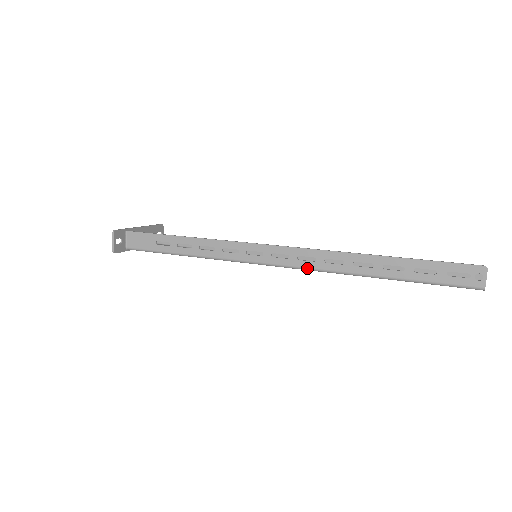
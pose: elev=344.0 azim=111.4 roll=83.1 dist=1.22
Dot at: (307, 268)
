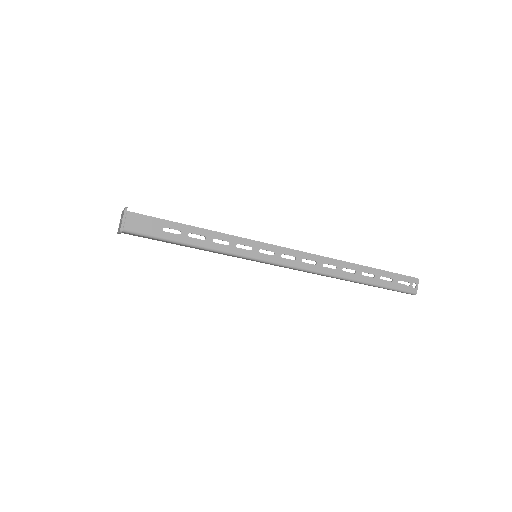
Dot at: (309, 270)
